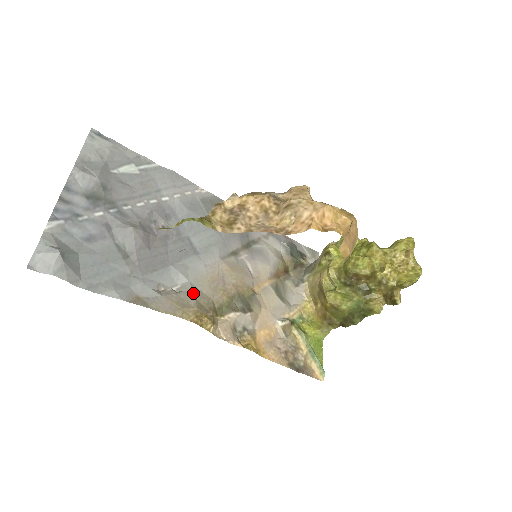
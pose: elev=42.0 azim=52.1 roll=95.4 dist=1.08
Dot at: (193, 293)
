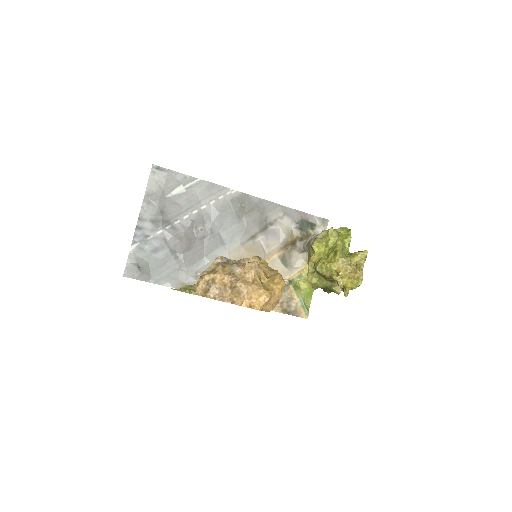
Dot at: occluded
